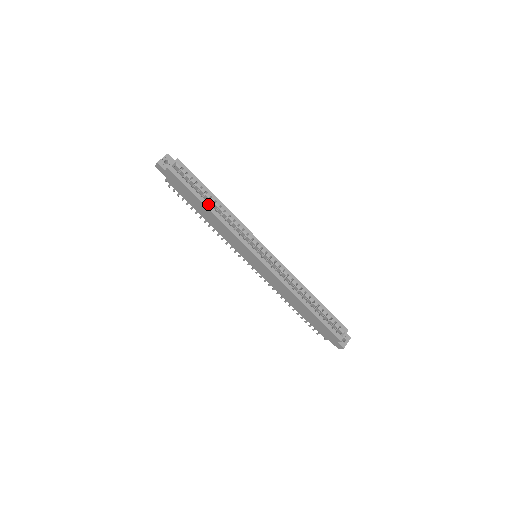
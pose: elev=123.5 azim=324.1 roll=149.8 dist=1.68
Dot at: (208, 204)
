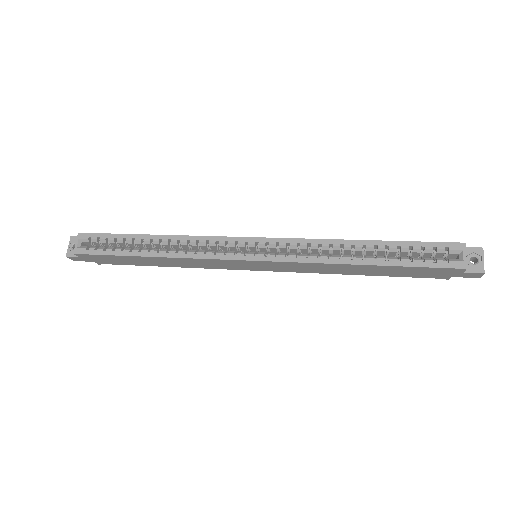
Dot at: (144, 252)
